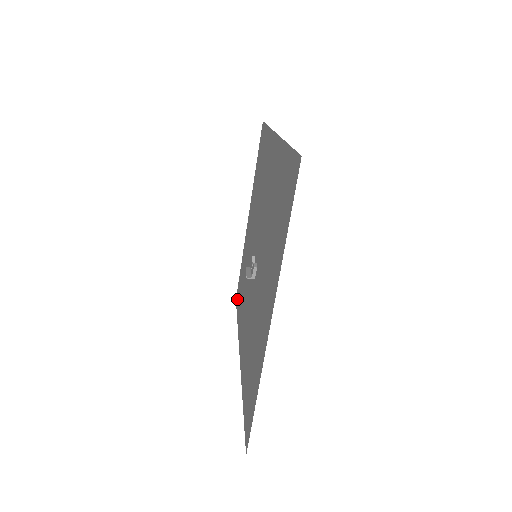
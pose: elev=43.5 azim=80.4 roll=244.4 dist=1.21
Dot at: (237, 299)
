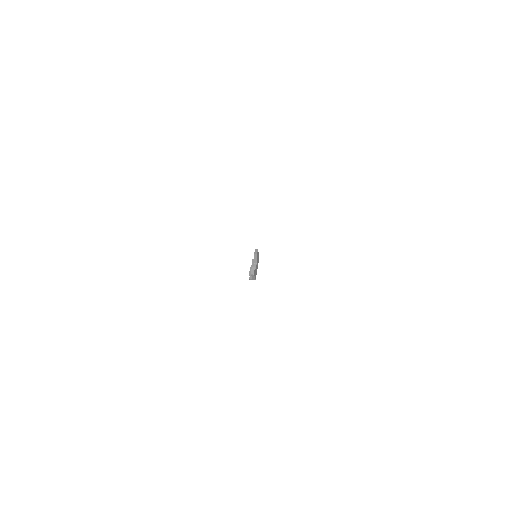
Dot at: occluded
